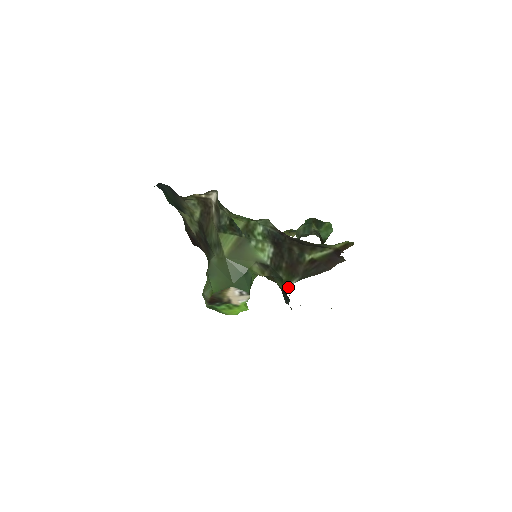
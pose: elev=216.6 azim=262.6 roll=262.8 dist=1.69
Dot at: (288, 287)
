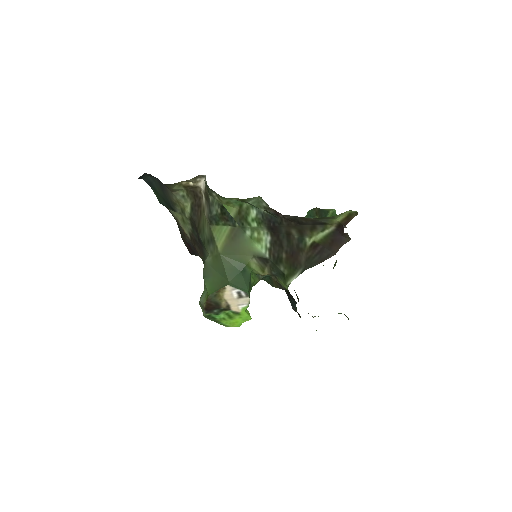
Dot at: (296, 295)
